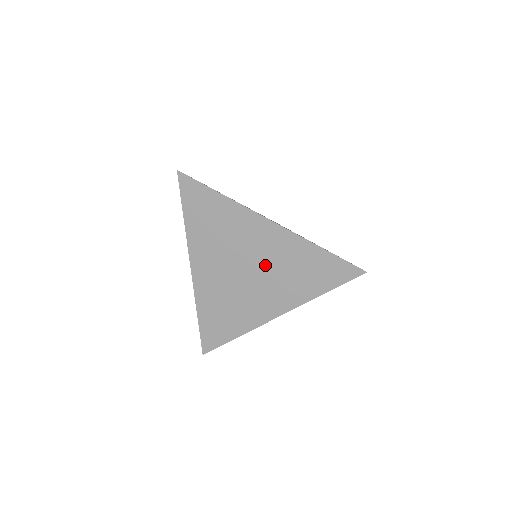
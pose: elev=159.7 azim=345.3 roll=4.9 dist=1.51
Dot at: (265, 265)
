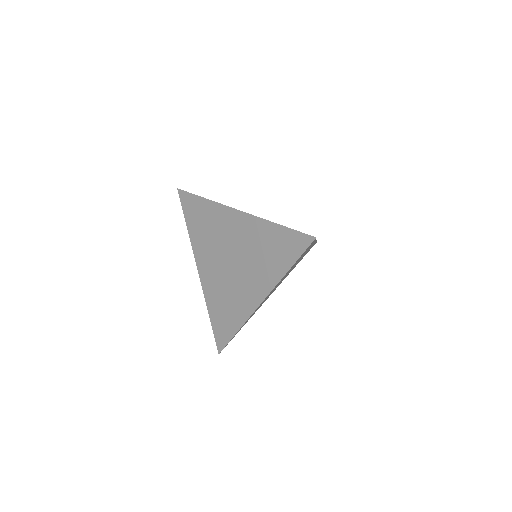
Dot at: (242, 253)
